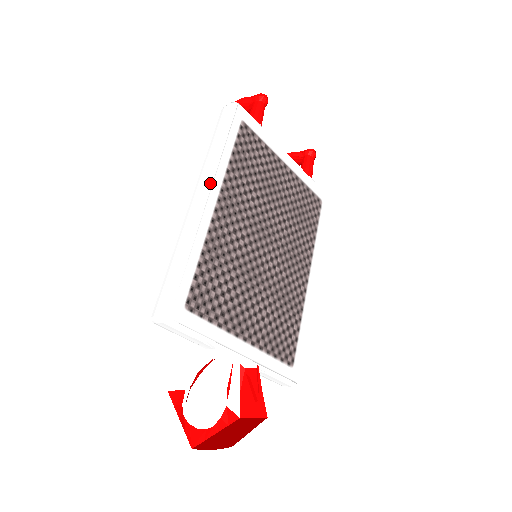
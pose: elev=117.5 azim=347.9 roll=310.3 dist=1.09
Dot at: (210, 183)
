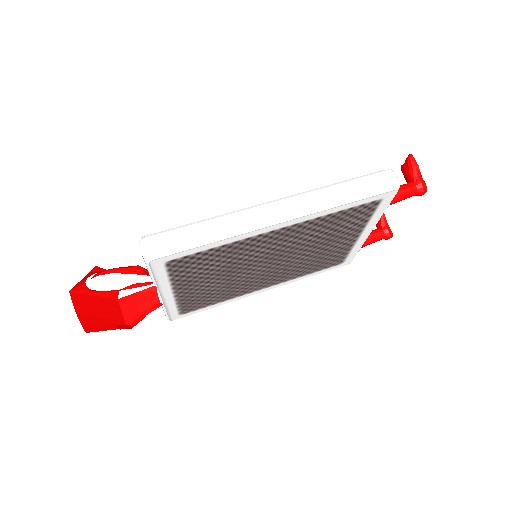
Dot at: (296, 216)
